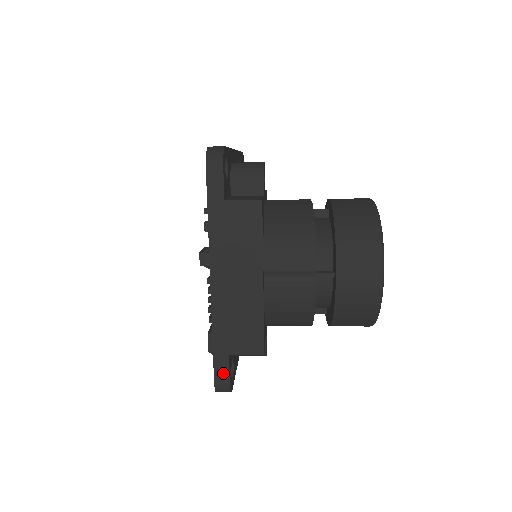
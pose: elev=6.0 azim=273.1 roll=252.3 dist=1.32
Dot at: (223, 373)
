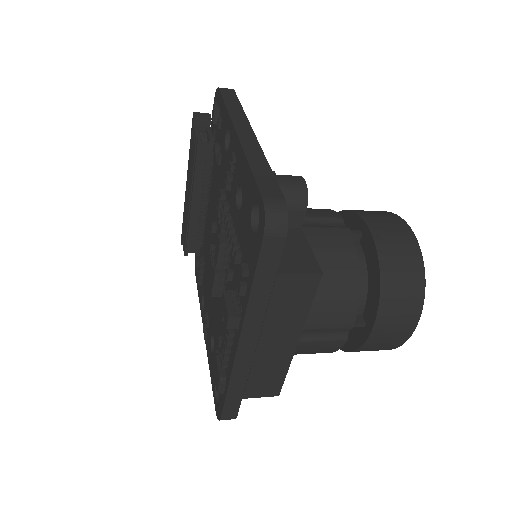
Dot at: (232, 411)
